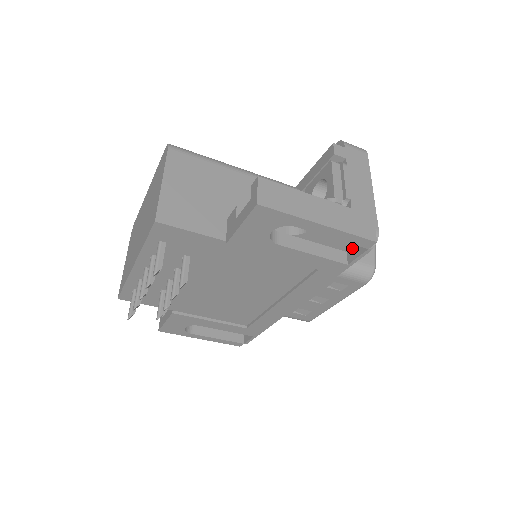
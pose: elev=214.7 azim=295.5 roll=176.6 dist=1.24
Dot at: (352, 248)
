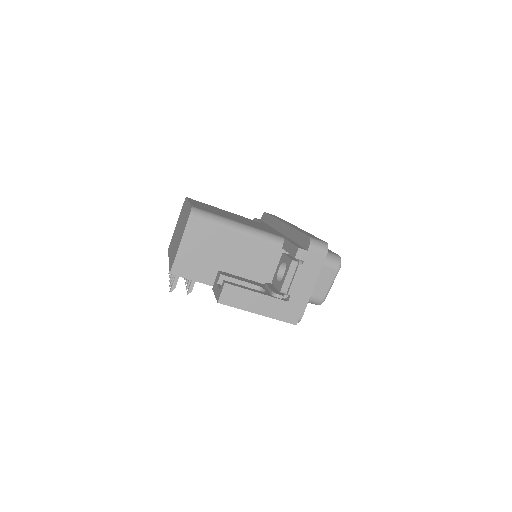
Dot at: occluded
